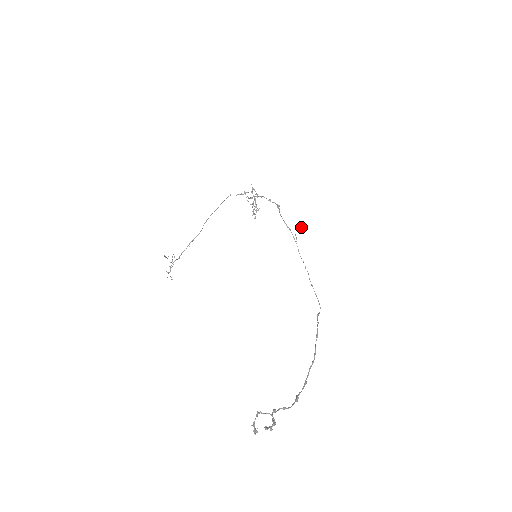
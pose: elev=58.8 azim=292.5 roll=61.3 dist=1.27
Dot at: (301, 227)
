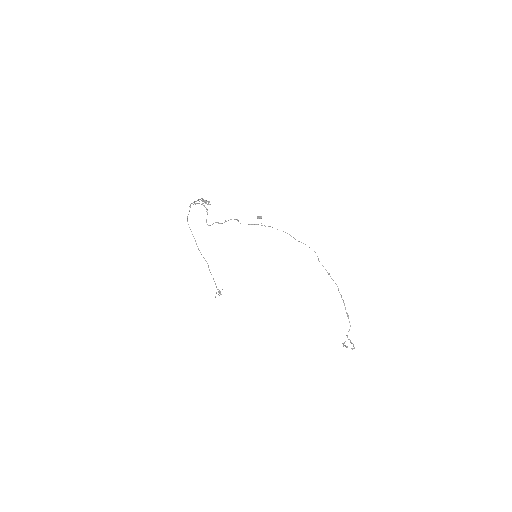
Dot at: occluded
